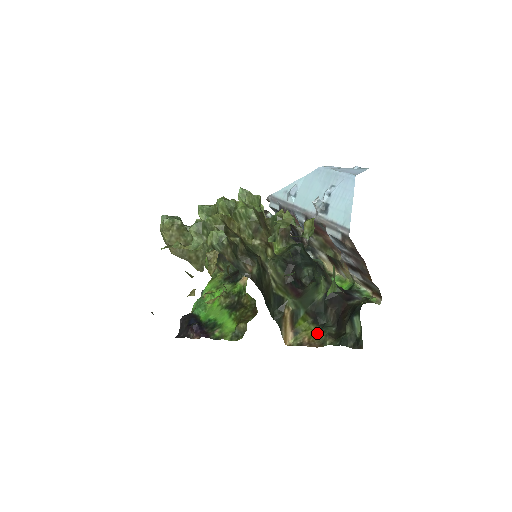
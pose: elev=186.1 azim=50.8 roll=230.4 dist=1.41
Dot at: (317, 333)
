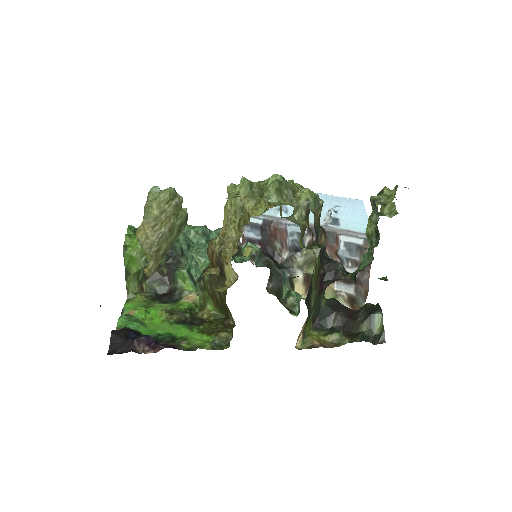
Dot at: (329, 335)
